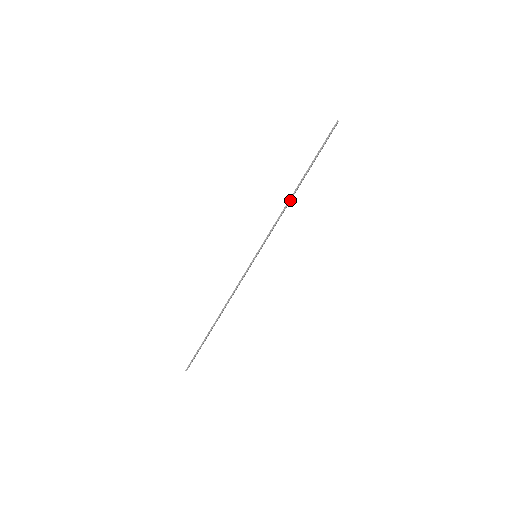
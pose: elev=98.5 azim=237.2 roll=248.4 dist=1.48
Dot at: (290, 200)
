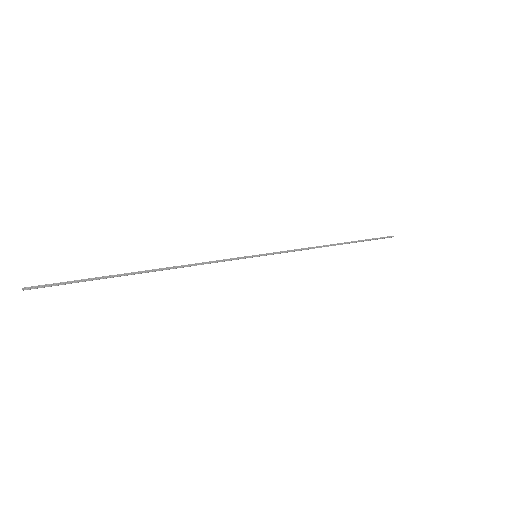
Dot at: (325, 246)
